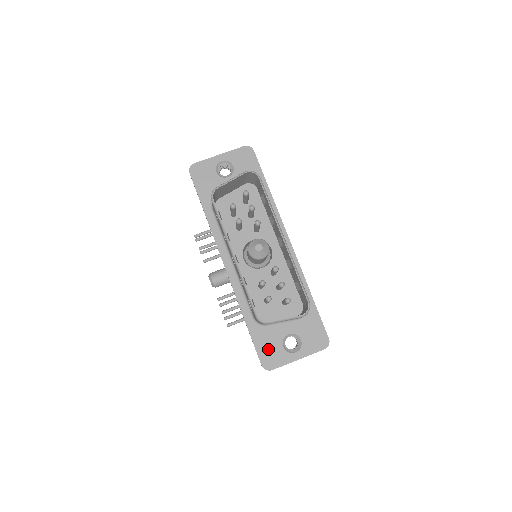
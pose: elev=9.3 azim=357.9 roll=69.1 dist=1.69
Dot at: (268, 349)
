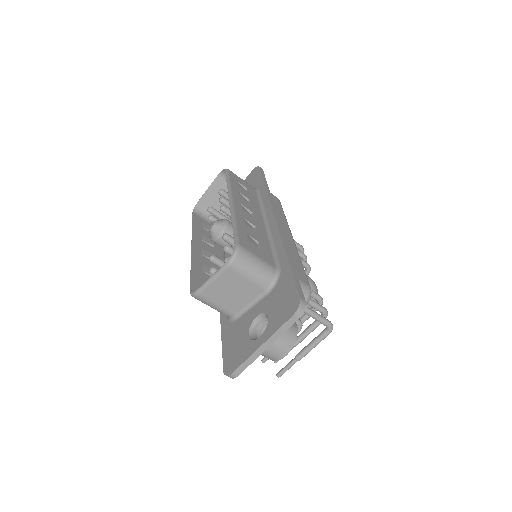
Dot at: (233, 346)
